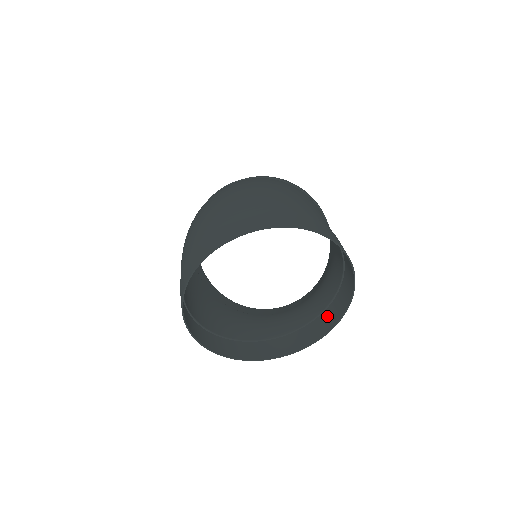
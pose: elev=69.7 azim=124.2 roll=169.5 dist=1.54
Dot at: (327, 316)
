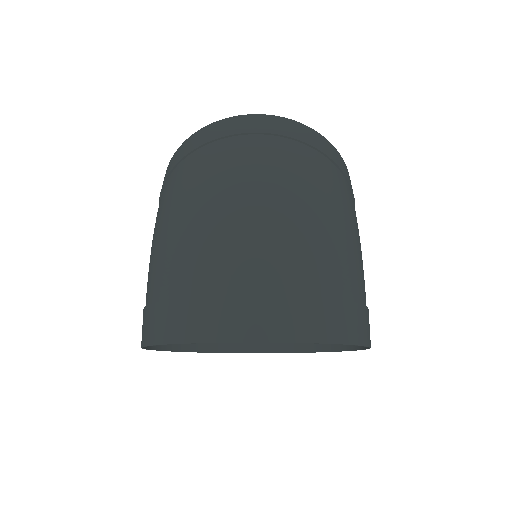
Dot at: occluded
